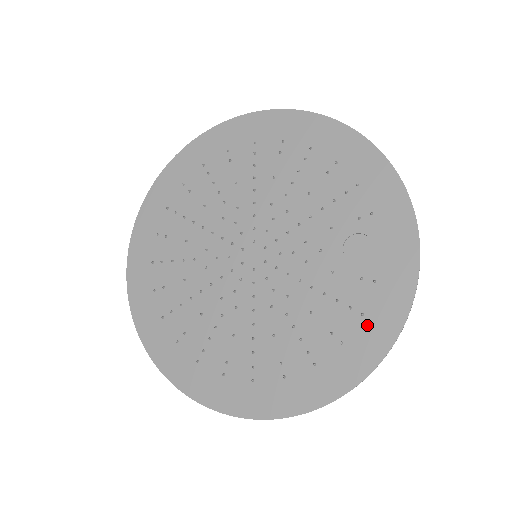
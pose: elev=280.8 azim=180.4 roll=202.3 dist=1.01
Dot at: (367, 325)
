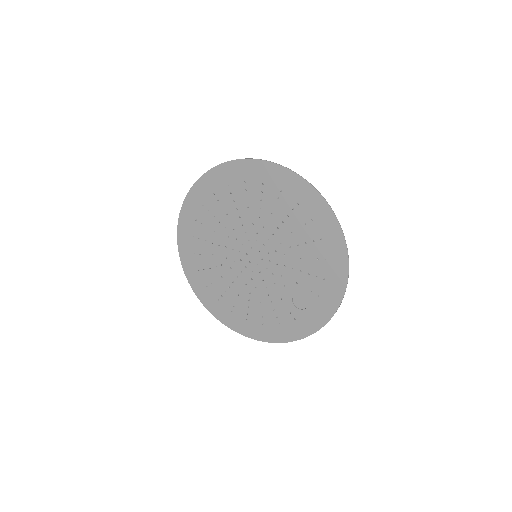
Dot at: (278, 328)
